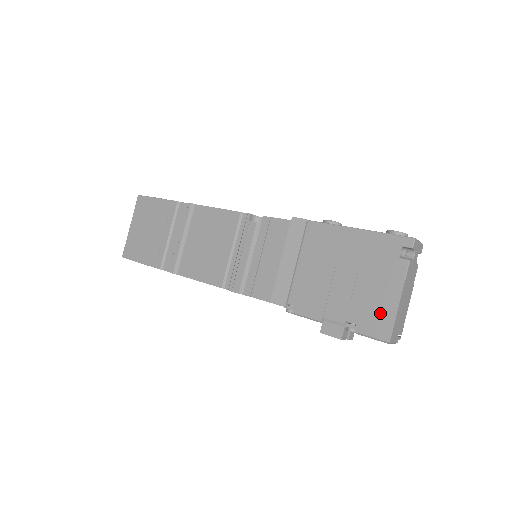
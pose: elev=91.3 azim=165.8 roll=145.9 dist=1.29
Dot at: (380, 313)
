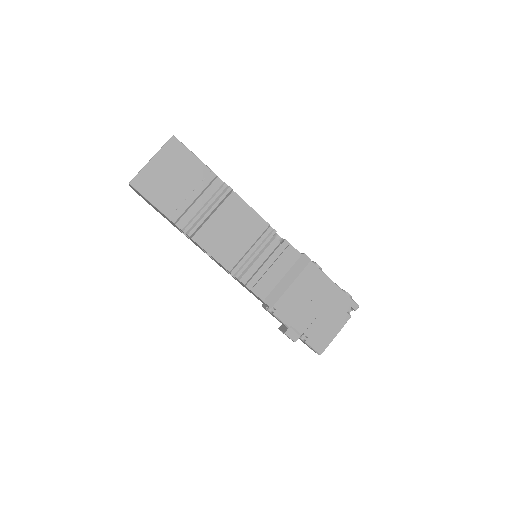
Dot at: (324, 337)
